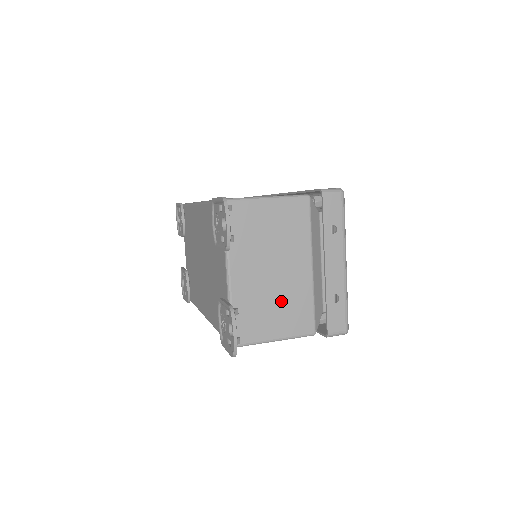
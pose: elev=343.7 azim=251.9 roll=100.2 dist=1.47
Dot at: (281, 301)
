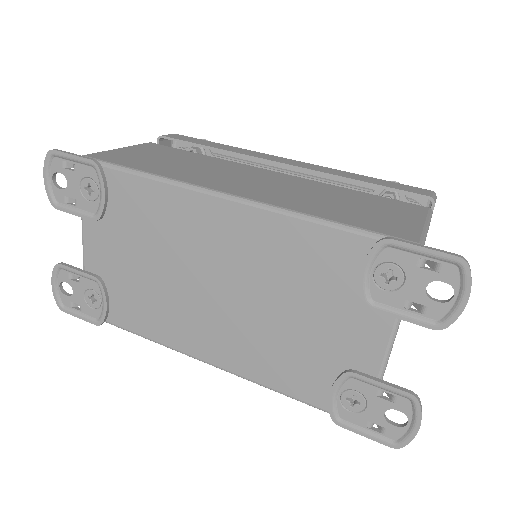
Dot at: occluded
